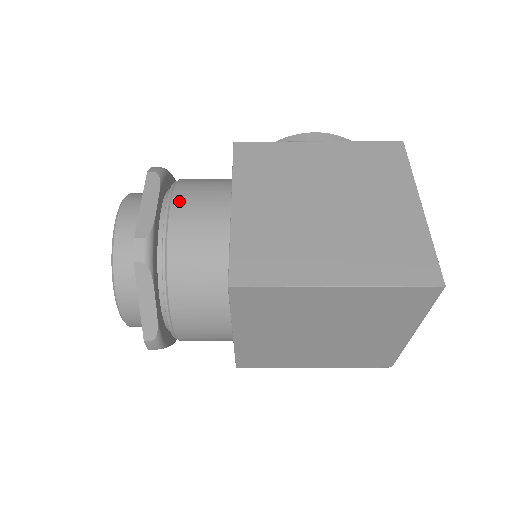
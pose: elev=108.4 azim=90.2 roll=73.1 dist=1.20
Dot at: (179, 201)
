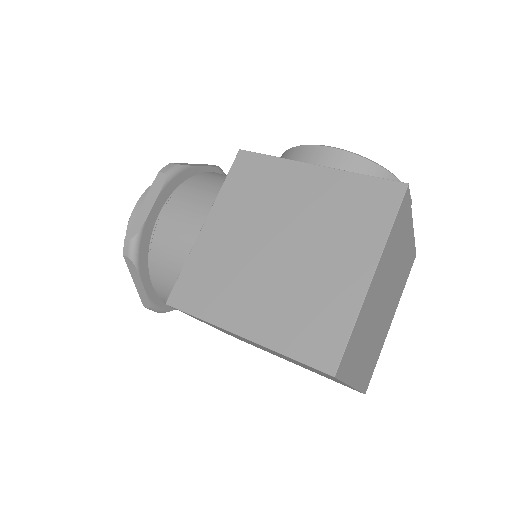
Dot at: (171, 207)
